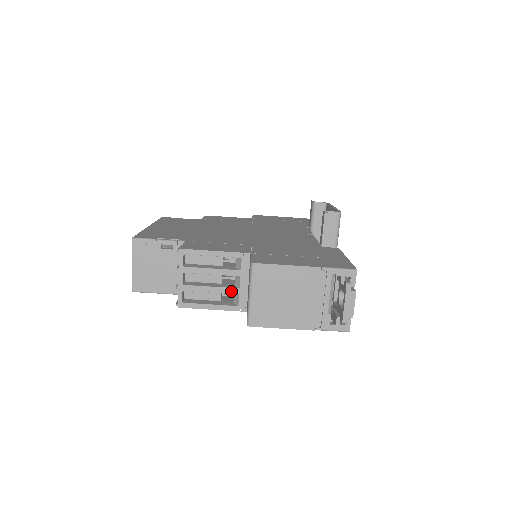
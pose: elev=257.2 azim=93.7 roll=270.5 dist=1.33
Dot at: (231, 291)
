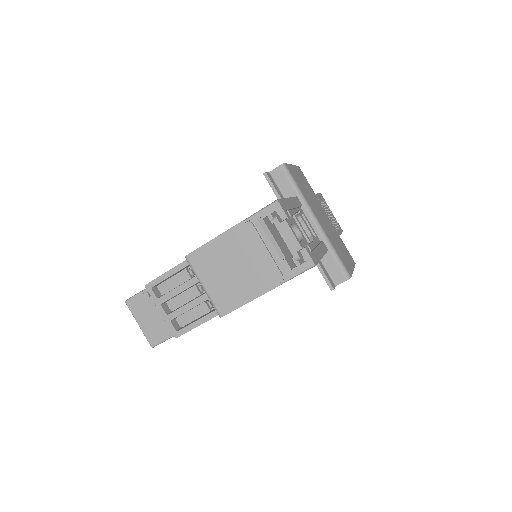
Dot at: (207, 296)
